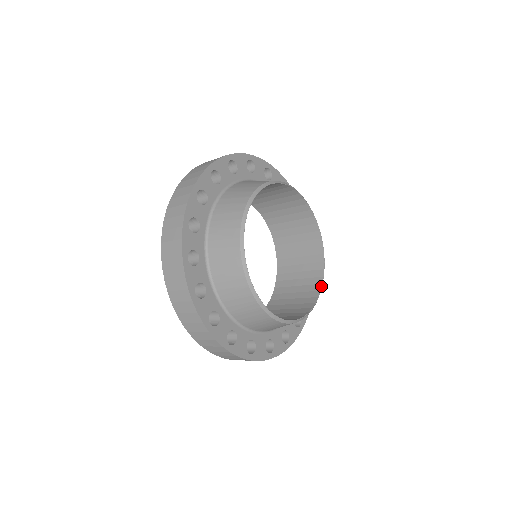
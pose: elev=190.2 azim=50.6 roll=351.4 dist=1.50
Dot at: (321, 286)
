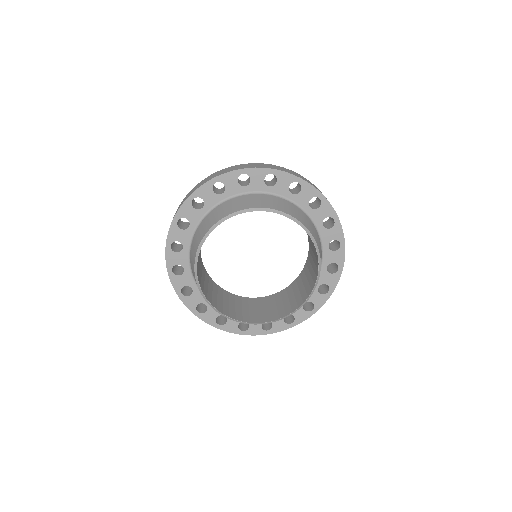
Dot at: (310, 293)
